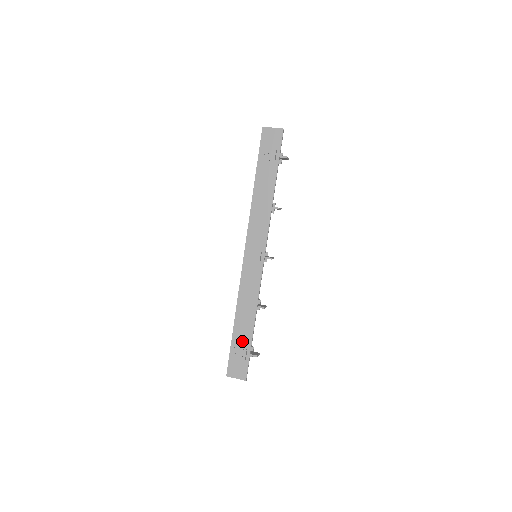
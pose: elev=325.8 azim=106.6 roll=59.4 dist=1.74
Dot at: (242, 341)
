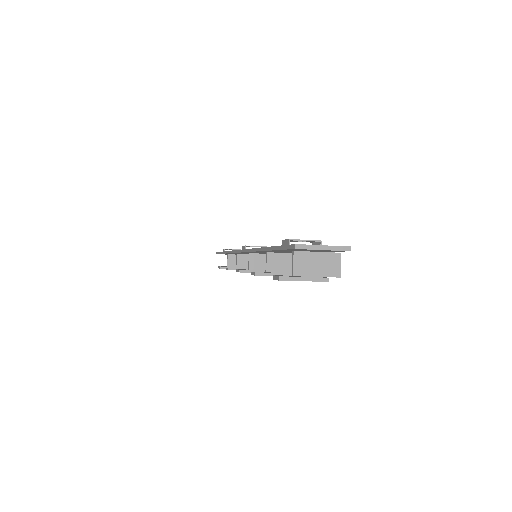
Dot at: occluded
